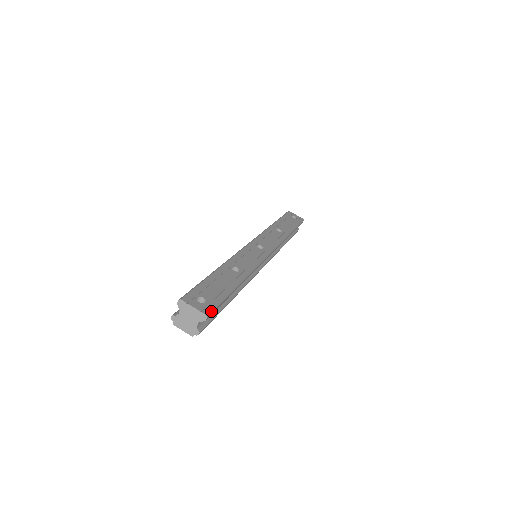
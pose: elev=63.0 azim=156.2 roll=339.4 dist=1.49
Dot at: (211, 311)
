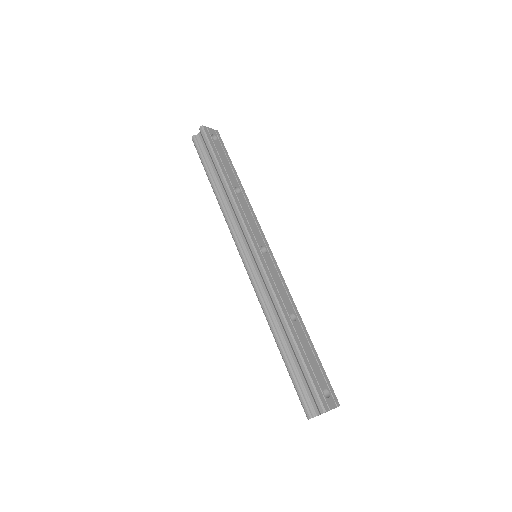
Dot at: (336, 397)
